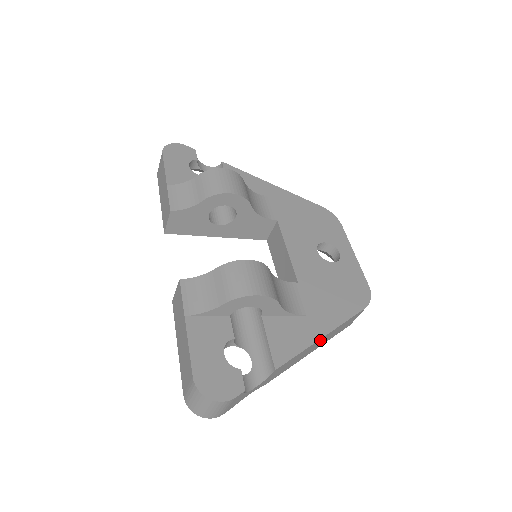
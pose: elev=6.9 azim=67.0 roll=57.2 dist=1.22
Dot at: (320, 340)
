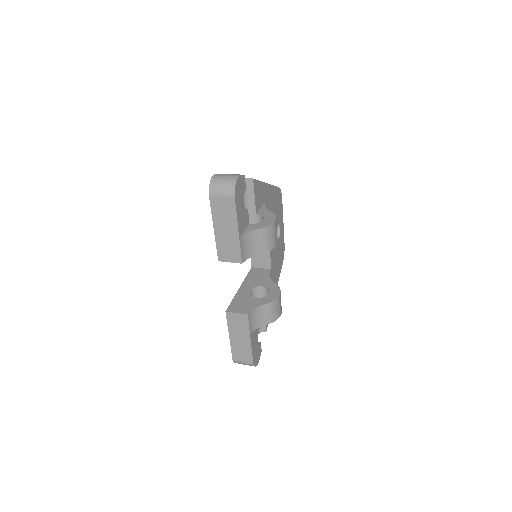
Dot at: occluded
